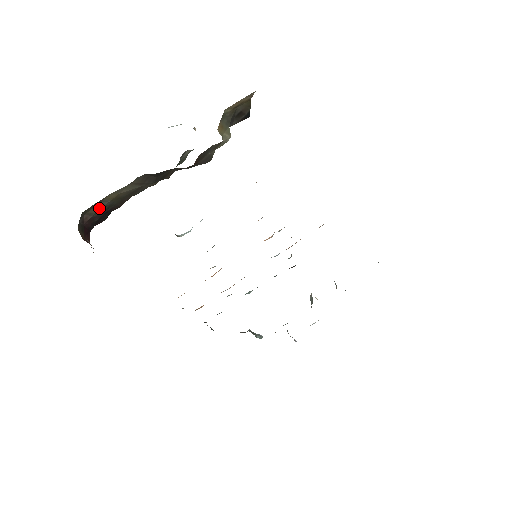
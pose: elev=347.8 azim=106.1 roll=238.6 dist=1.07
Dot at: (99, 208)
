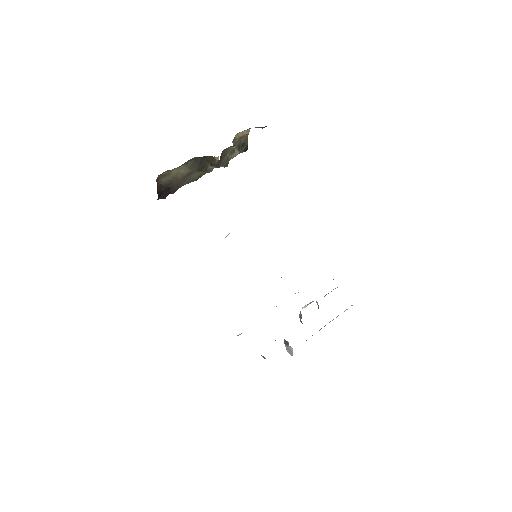
Dot at: (166, 180)
